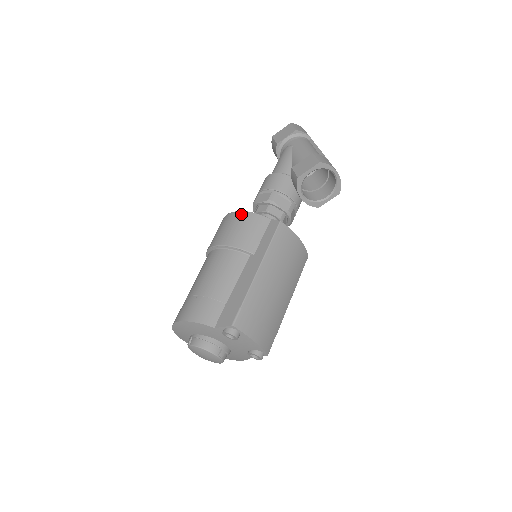
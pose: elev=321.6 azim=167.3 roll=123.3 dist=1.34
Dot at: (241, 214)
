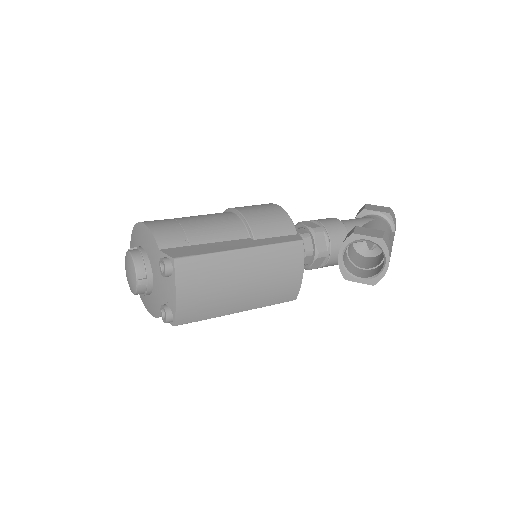
Dot at: (279, 208)
